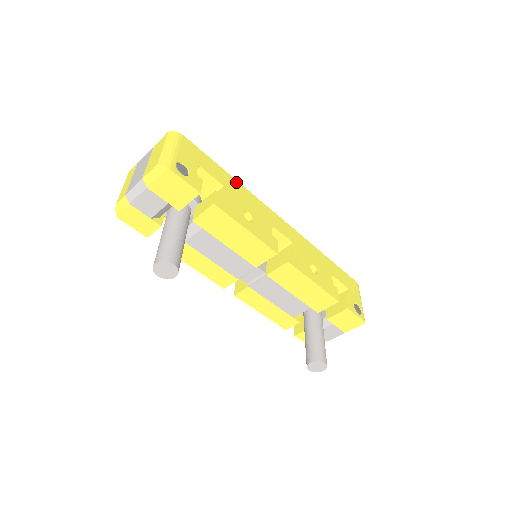
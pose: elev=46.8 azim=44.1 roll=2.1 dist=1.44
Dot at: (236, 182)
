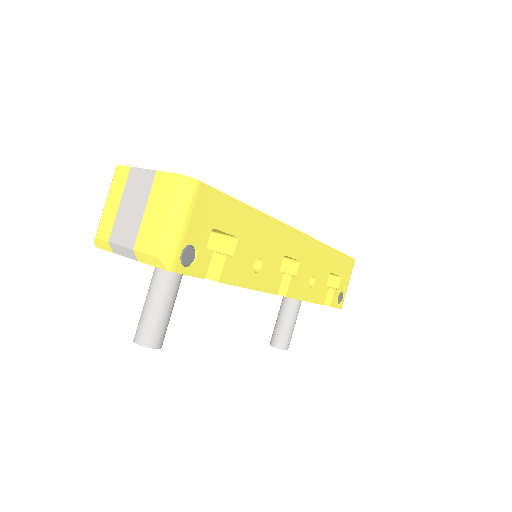
Dot at: (258, 215)
